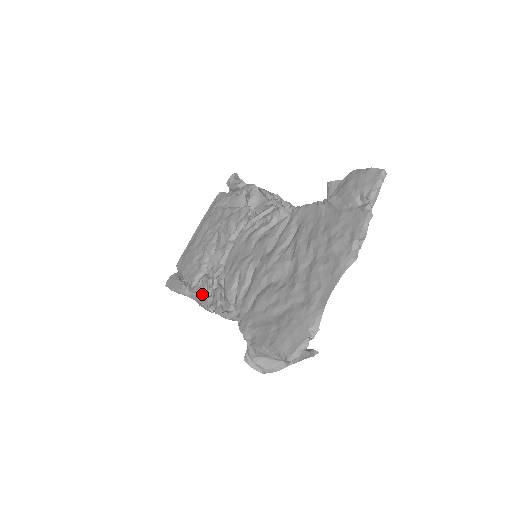
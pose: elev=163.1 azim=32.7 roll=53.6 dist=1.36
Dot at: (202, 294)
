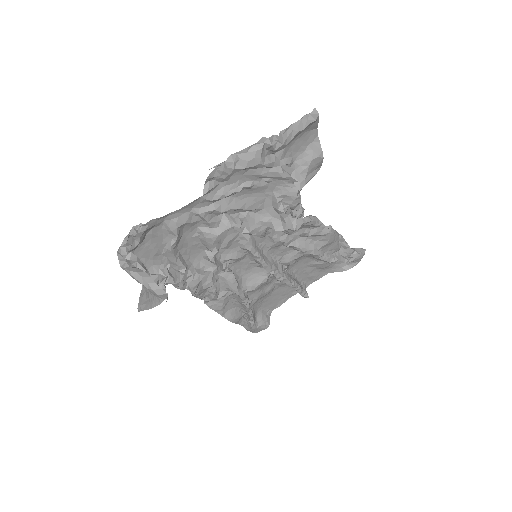
Dot at: (229, 306)
